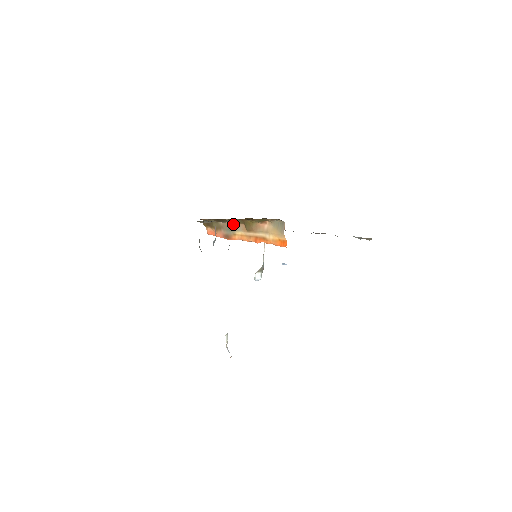
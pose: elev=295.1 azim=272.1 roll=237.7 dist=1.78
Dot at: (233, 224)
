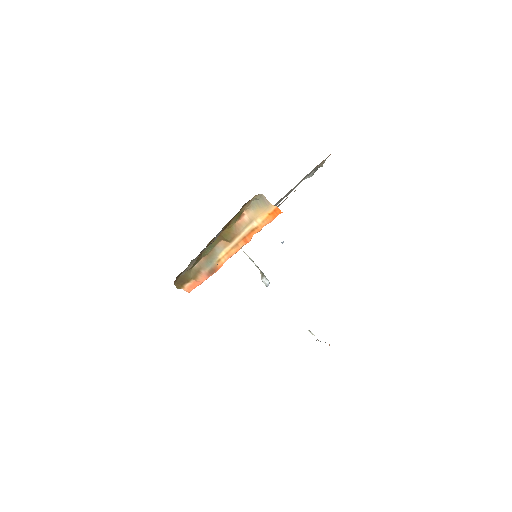
Dot at: (210, 253)
